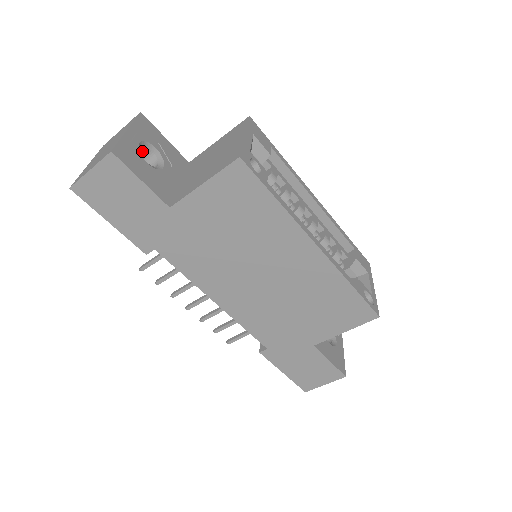
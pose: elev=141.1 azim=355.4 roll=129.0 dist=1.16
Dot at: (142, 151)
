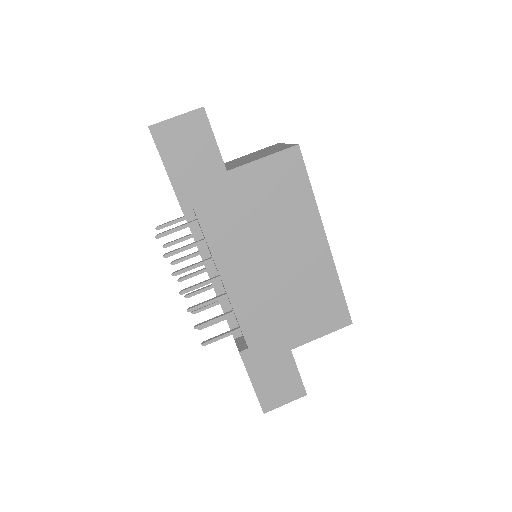
Dot at: occluded
